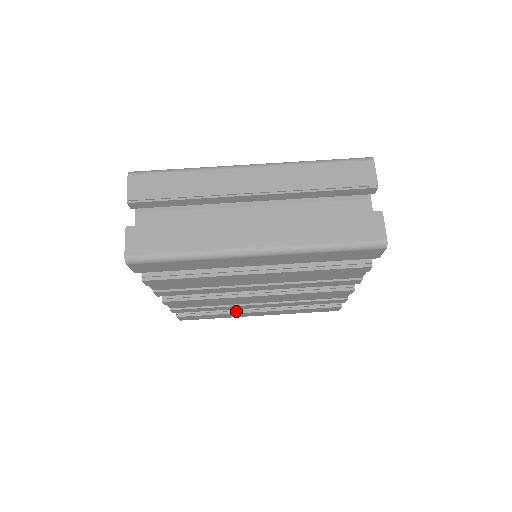
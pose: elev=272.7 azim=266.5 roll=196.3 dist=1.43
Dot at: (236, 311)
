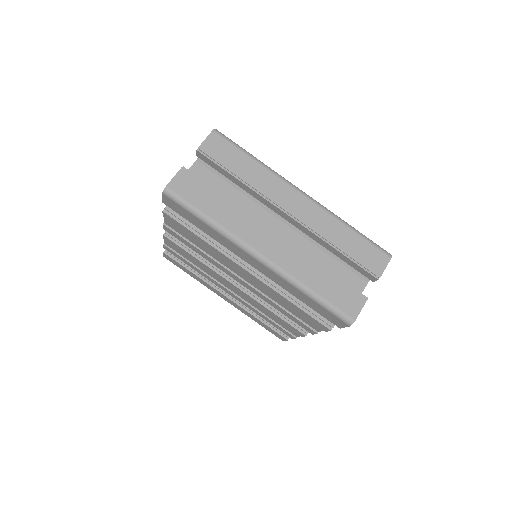
Dot at: (210, 282)
